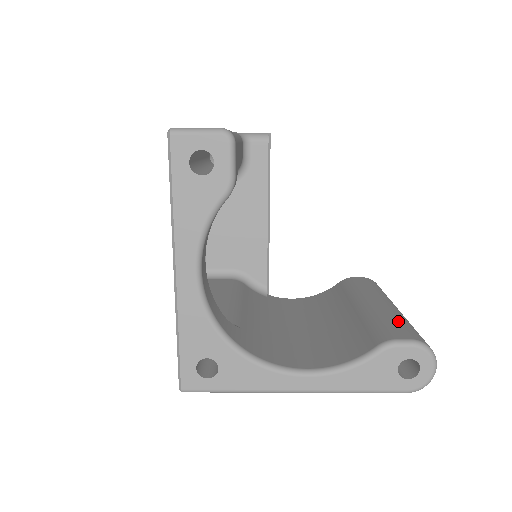
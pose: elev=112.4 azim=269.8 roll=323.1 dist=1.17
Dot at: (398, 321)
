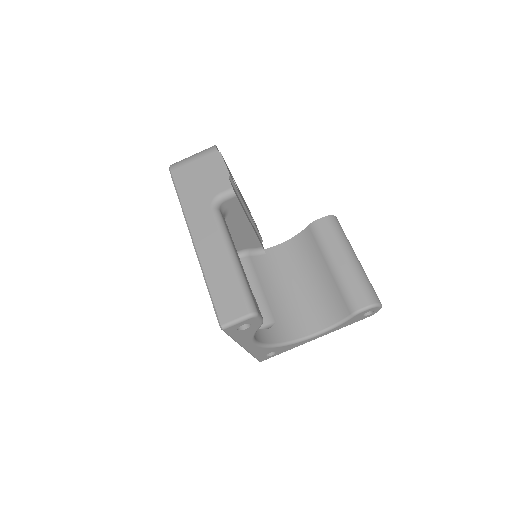
Dot at: (358, 285)
